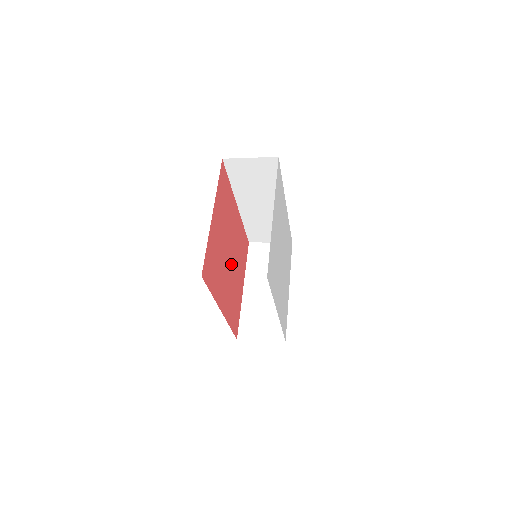
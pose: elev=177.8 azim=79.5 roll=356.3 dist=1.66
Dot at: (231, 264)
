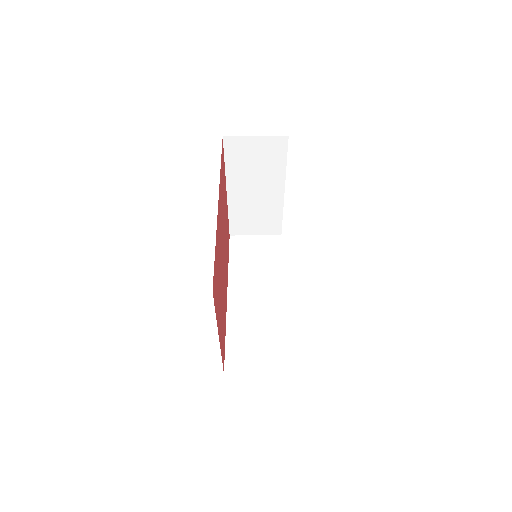
Dot at: occluded
